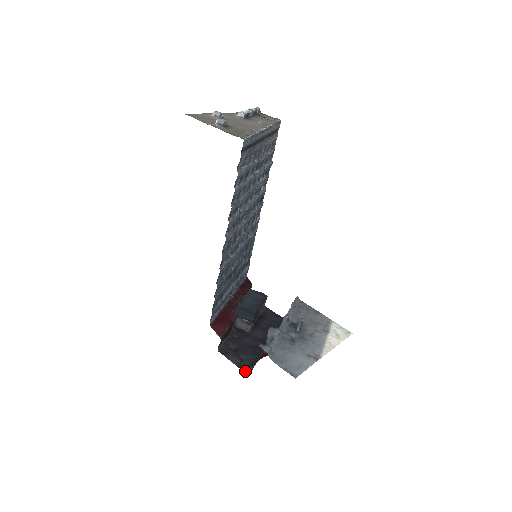
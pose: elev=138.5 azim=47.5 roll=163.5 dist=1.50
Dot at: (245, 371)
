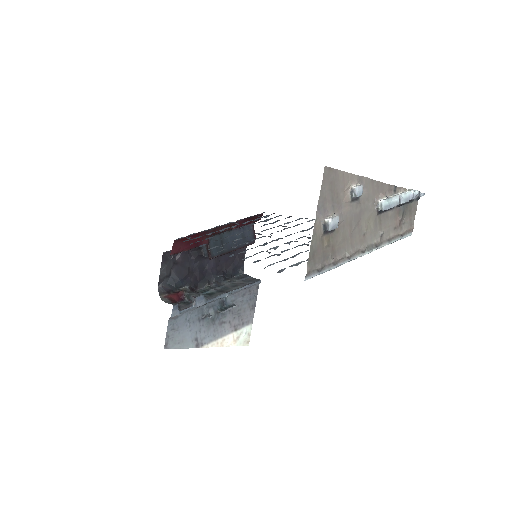
Dot at: (158, 289)
